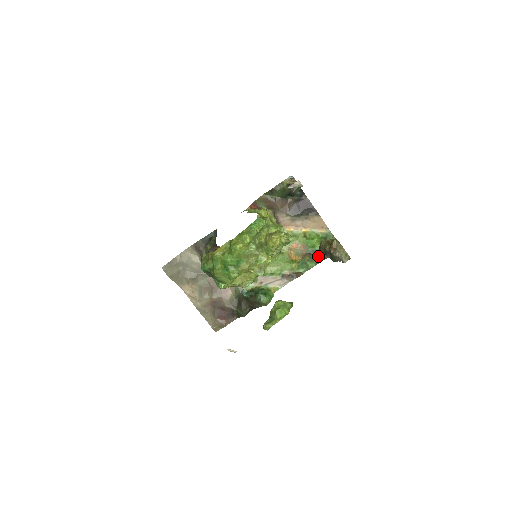
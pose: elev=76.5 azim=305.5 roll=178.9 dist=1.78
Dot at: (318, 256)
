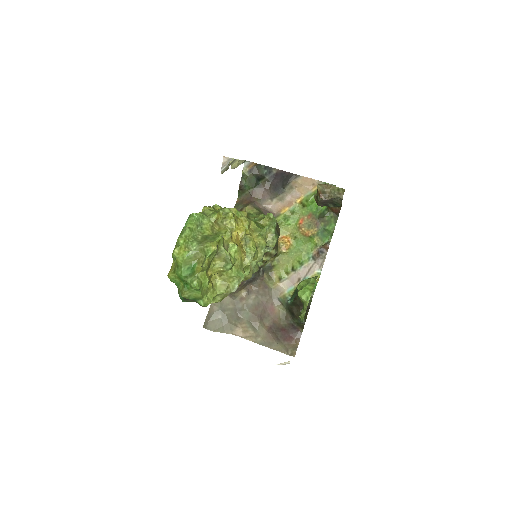
Dot at: (331, 214)
